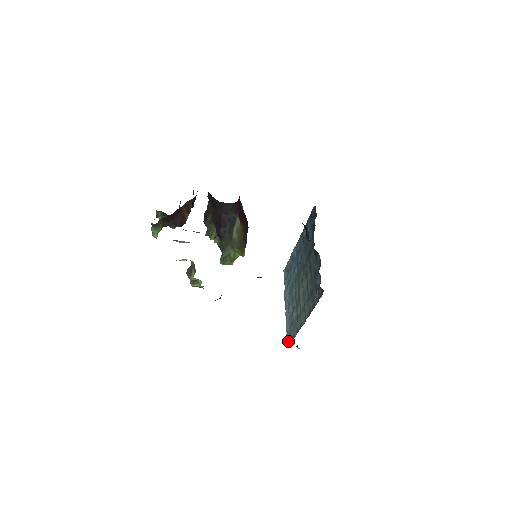
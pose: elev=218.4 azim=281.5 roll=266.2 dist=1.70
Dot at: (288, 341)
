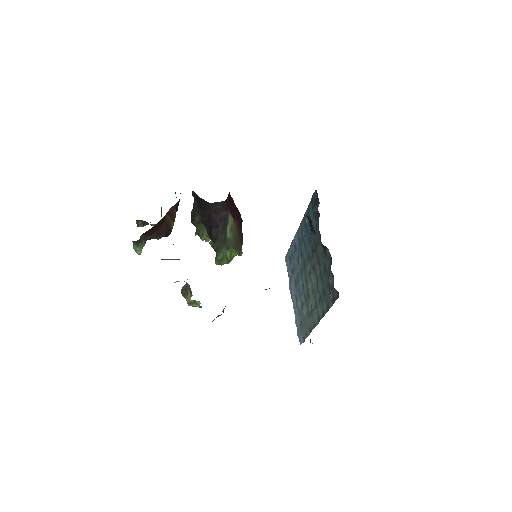
Dot at: (300, 338)
